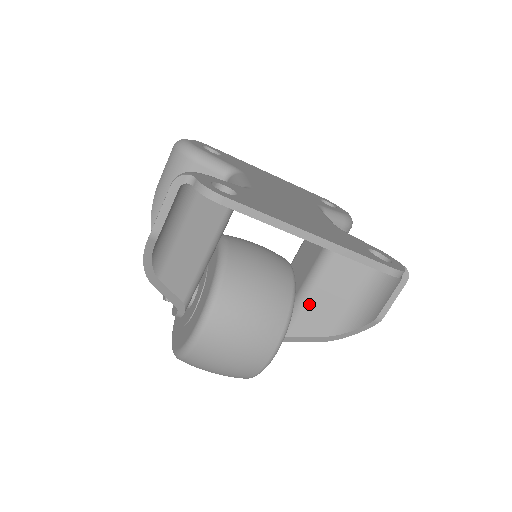
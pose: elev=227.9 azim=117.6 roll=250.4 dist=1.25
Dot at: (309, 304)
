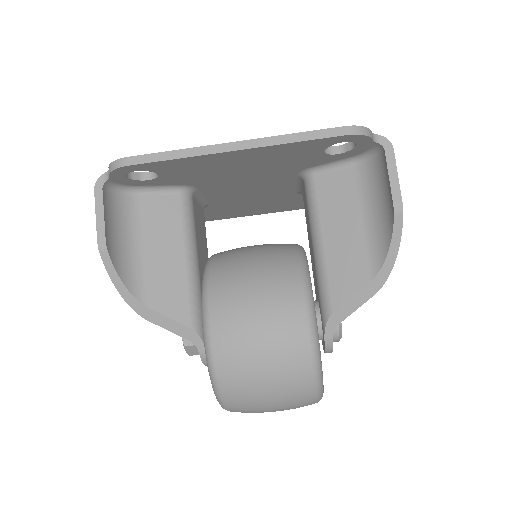
Dot at: (328, 258)
